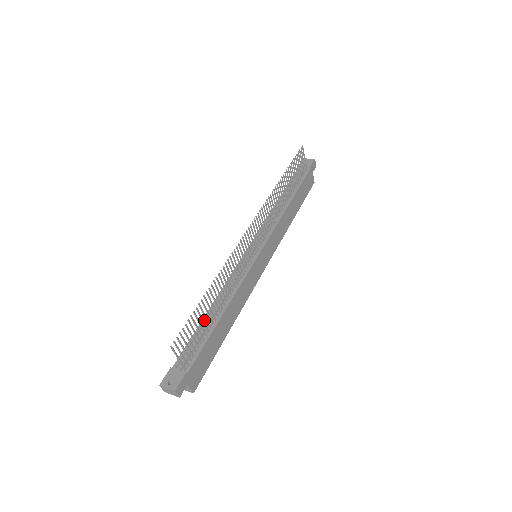
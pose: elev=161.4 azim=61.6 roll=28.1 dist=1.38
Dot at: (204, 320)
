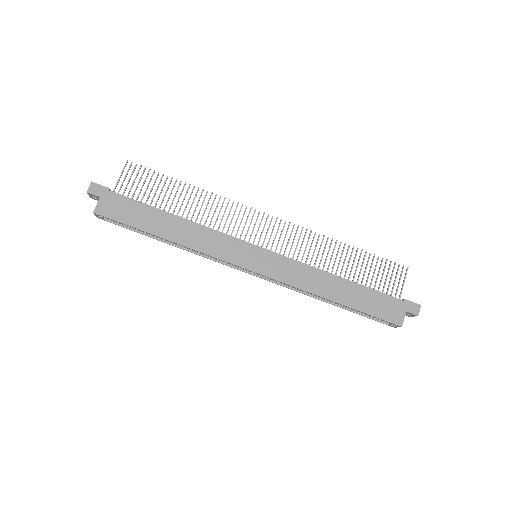
Dot at: occluded
